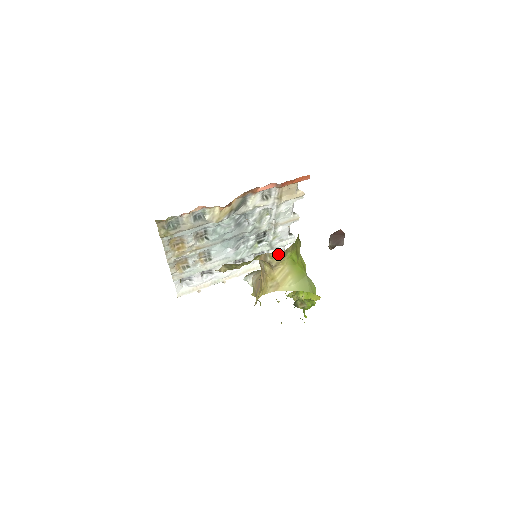
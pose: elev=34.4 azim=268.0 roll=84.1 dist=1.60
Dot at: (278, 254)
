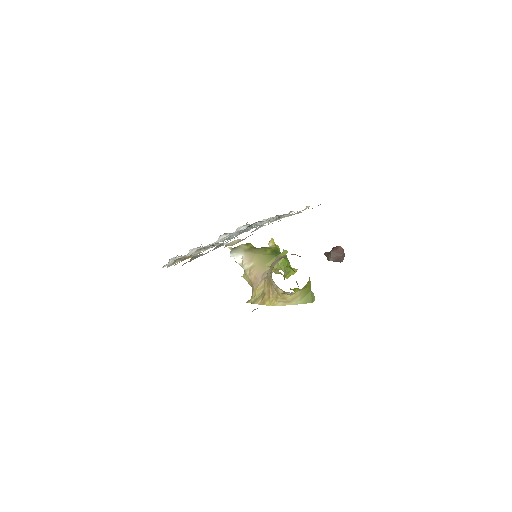
Dot at: occluded
